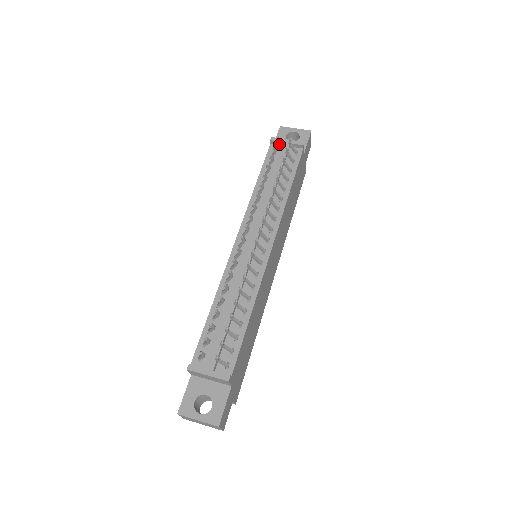
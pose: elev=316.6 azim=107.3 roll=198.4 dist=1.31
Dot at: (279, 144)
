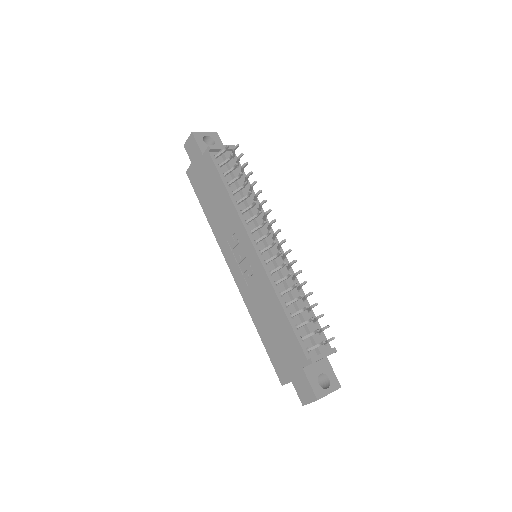
Dot at: (216, 151)
